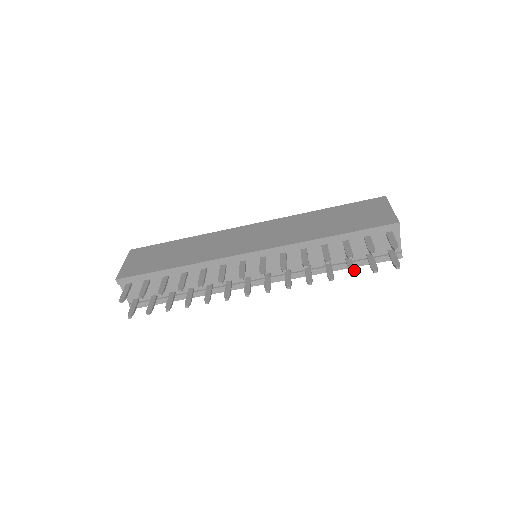
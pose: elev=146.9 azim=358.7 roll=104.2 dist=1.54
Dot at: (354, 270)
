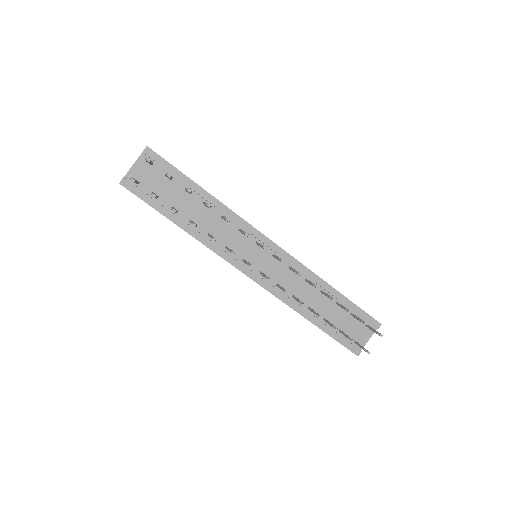
Dot at: occluded
